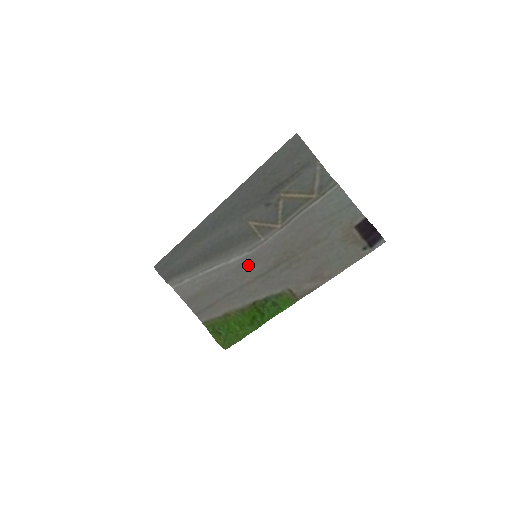
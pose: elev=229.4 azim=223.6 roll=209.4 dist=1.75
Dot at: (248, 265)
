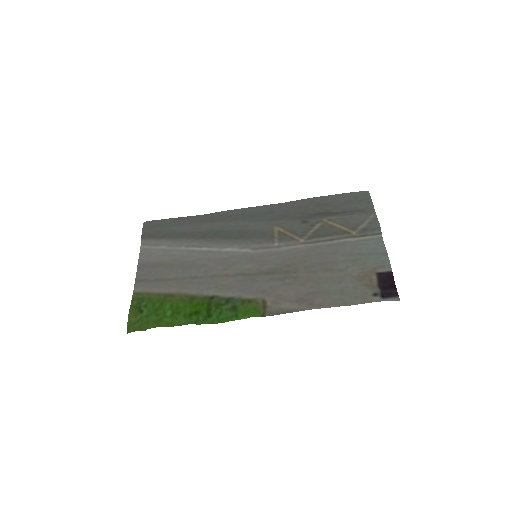
Dot at: (240, 261)
